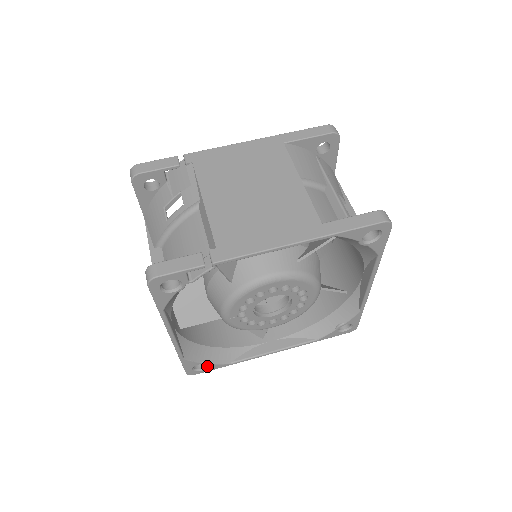
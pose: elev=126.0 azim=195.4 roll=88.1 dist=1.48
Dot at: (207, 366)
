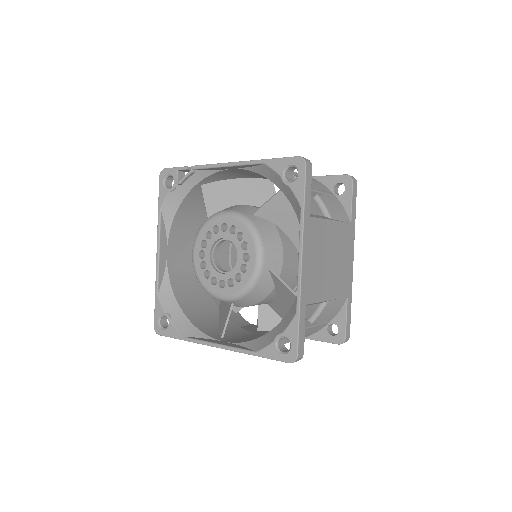
Dot at: (168, 326)
